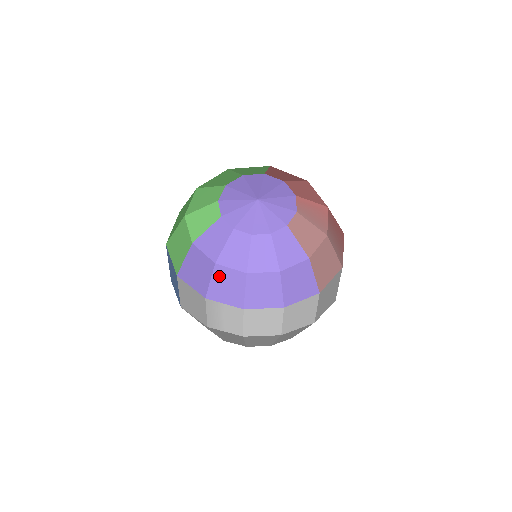
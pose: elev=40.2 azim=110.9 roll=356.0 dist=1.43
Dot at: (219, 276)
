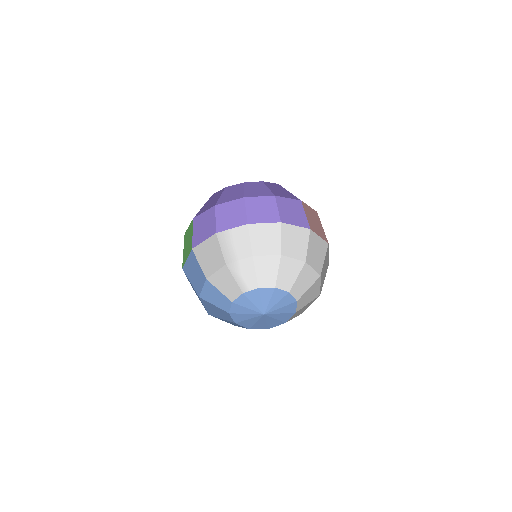
Dot at: (222, 213)
